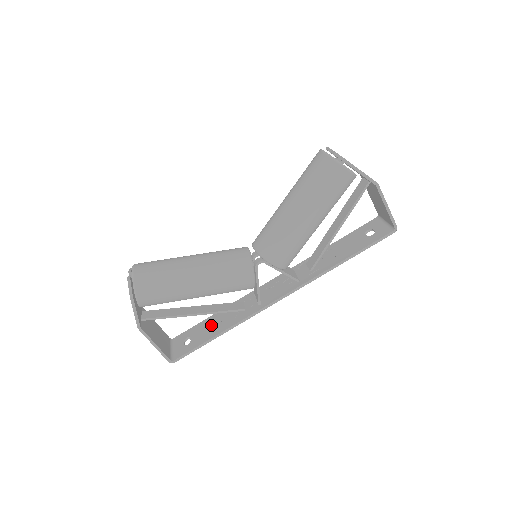
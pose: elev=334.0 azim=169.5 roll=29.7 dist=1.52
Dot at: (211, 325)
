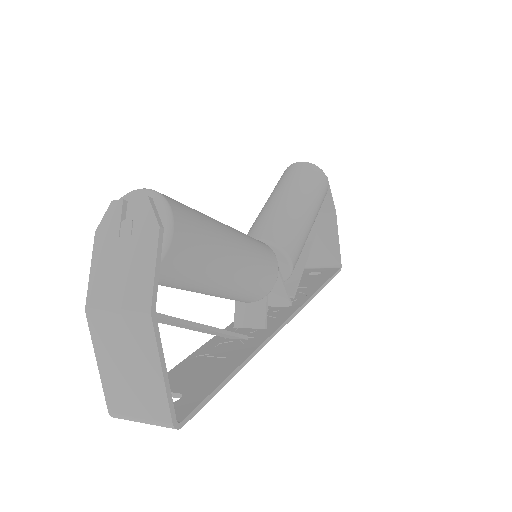
Dot at: (200, 367)
